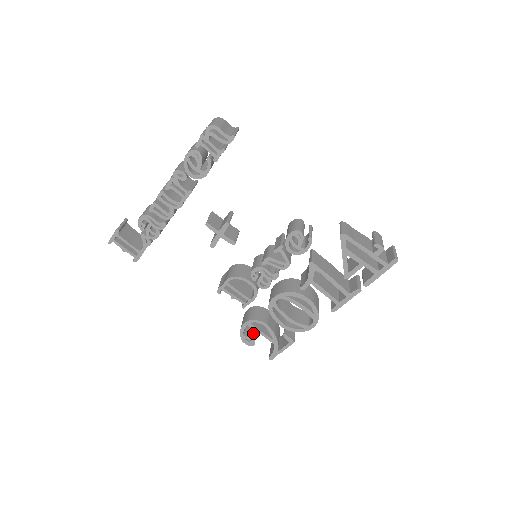
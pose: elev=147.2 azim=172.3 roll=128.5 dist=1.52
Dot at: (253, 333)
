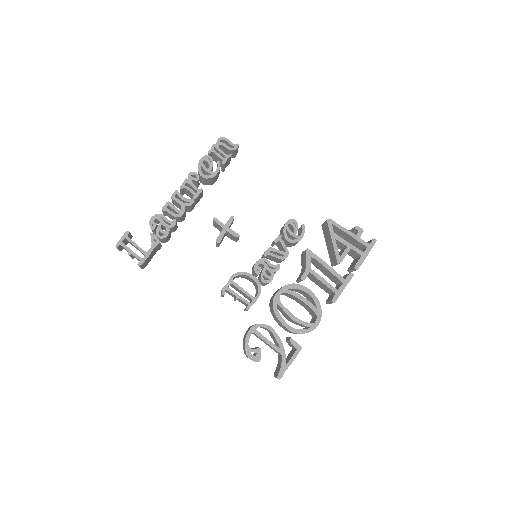
Dot at: occluded
